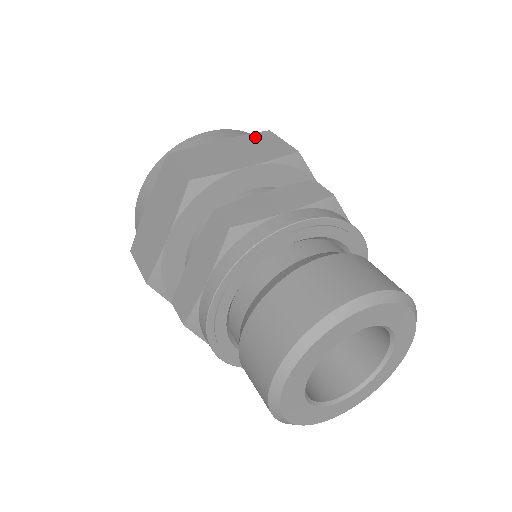
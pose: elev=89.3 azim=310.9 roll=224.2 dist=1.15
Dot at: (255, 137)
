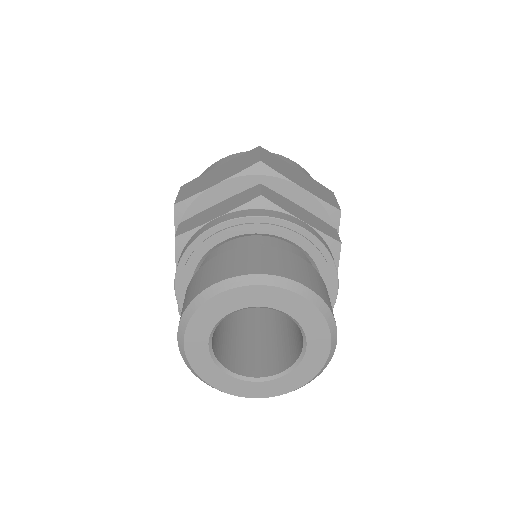
Dot at: (321, 186)
